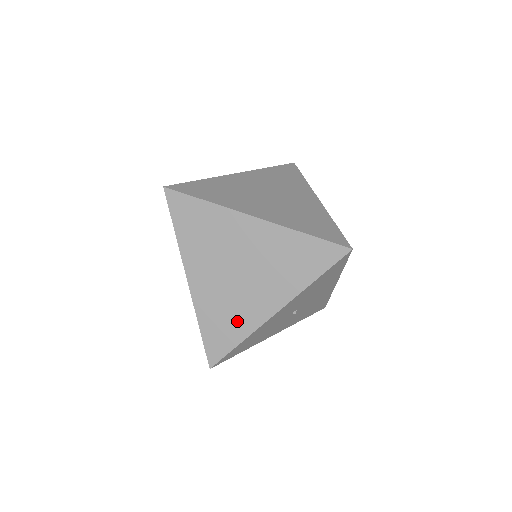
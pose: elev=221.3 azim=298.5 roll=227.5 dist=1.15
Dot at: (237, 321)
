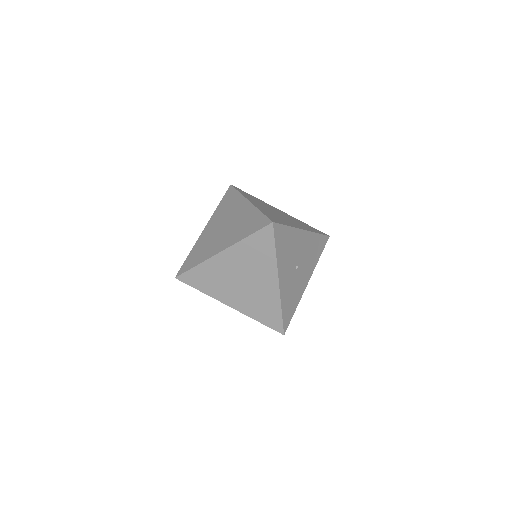
Dot at: (268, 303)
